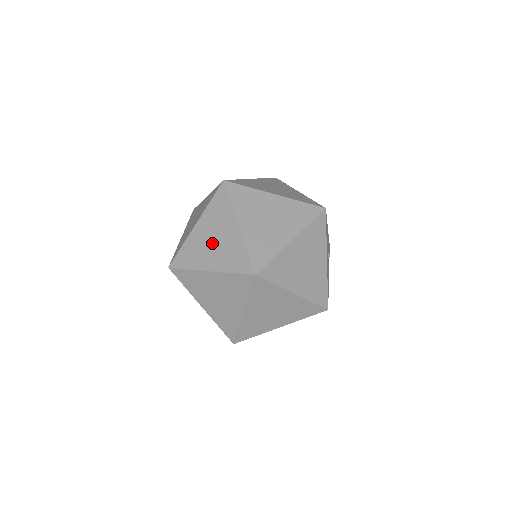
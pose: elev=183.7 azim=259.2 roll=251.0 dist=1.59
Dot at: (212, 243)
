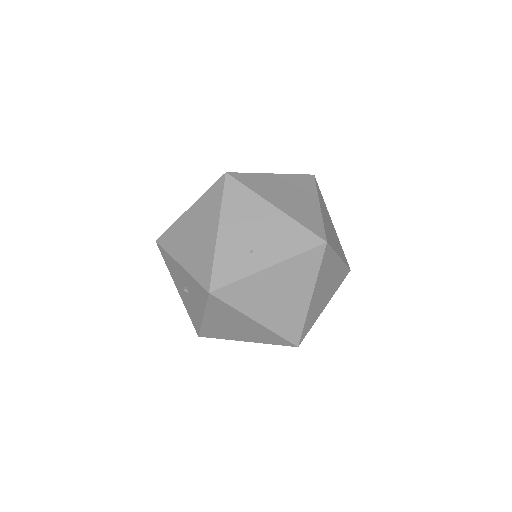
Dot at: (254, 238)
